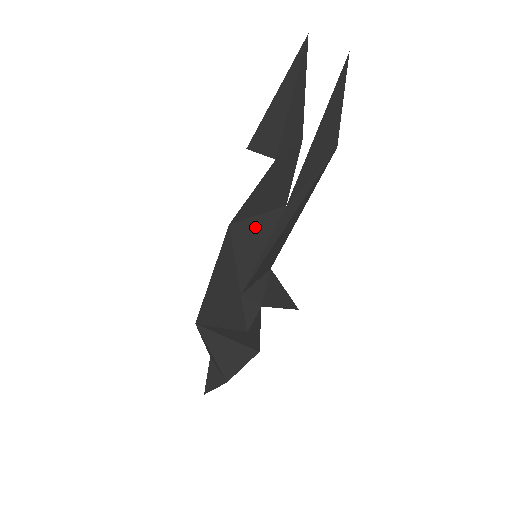
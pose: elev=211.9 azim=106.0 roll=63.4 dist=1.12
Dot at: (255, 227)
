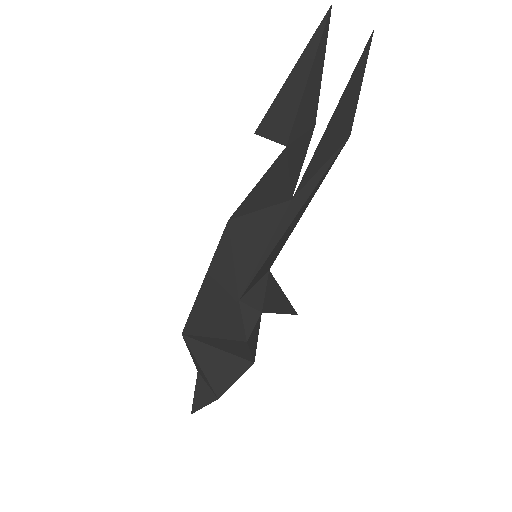
Dot at: (257, 223)
